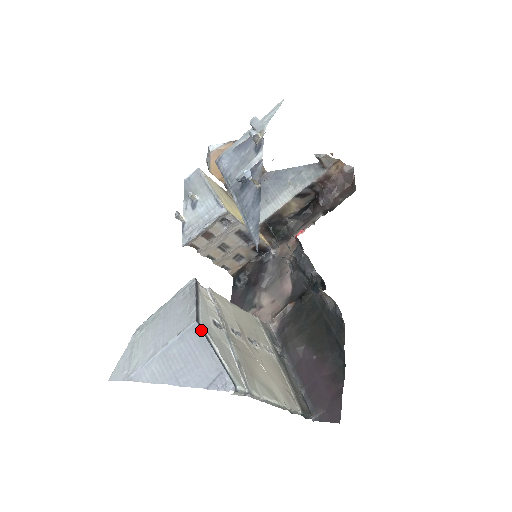
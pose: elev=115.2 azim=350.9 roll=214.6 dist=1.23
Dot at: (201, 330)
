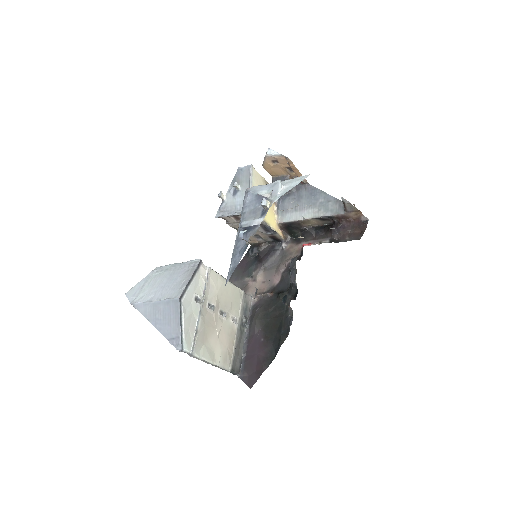
Dot at: (179, 306)
